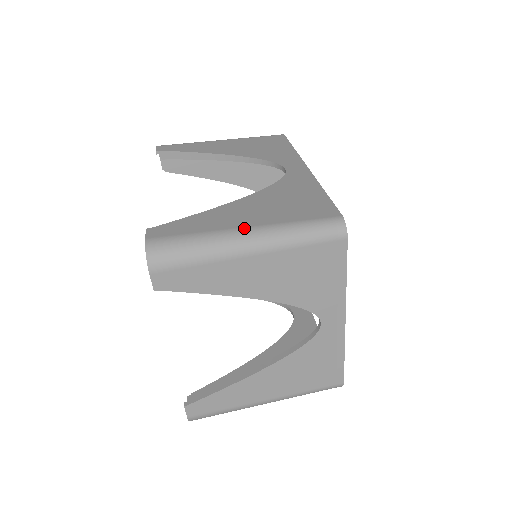
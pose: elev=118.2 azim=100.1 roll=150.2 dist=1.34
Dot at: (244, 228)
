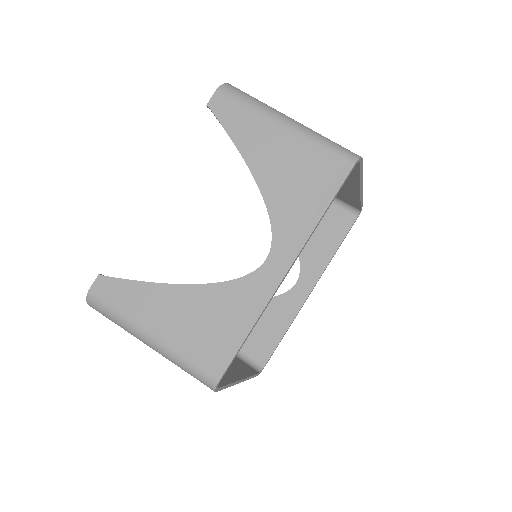
Dot at: (149, 332)
